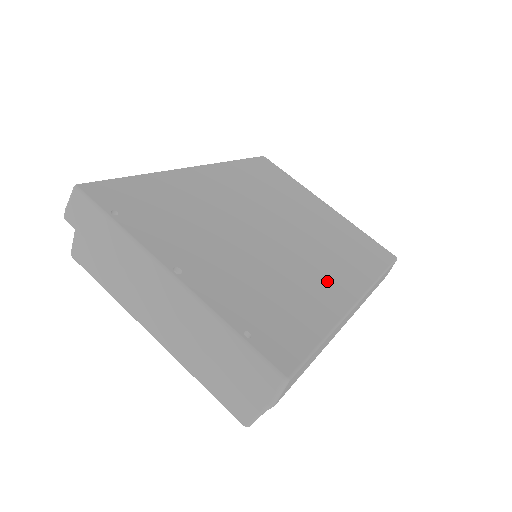
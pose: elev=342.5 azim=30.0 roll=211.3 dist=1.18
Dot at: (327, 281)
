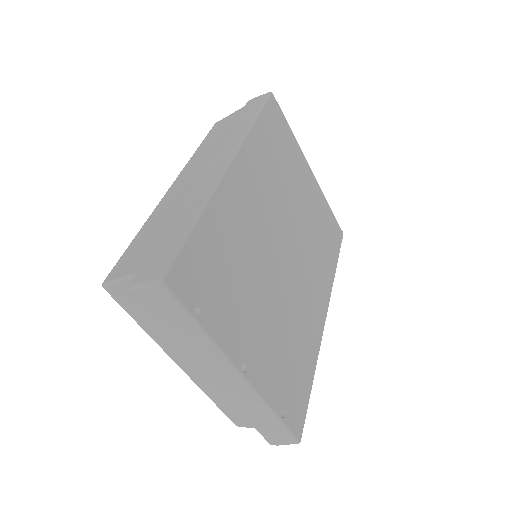
Dot at: (313, 306)
